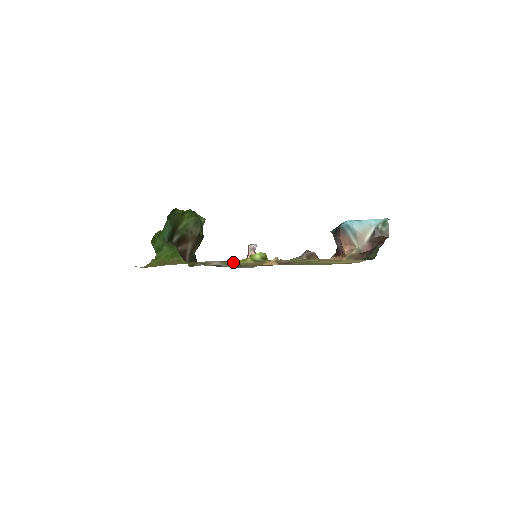
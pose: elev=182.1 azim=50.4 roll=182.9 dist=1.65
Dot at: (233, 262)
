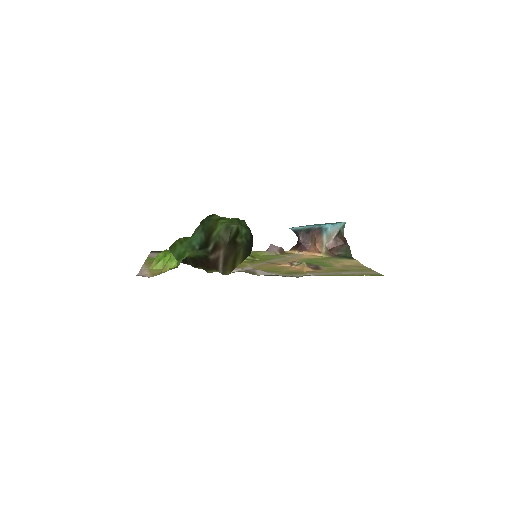
Dot at: occluded
